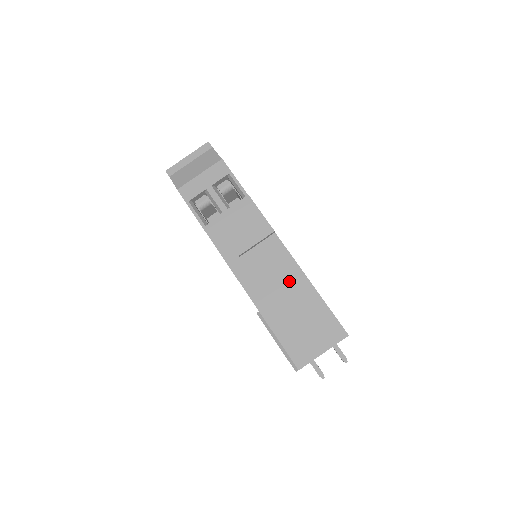
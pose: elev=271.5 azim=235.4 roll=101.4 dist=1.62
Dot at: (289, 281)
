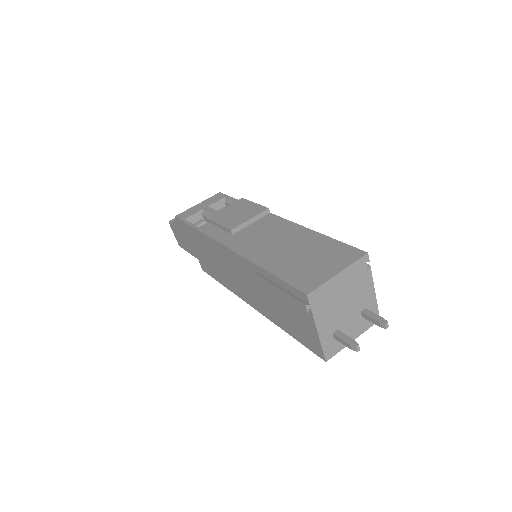
Dot at: (287, 235)
